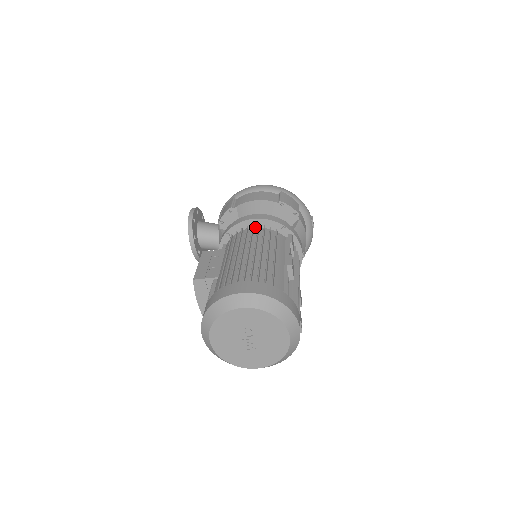
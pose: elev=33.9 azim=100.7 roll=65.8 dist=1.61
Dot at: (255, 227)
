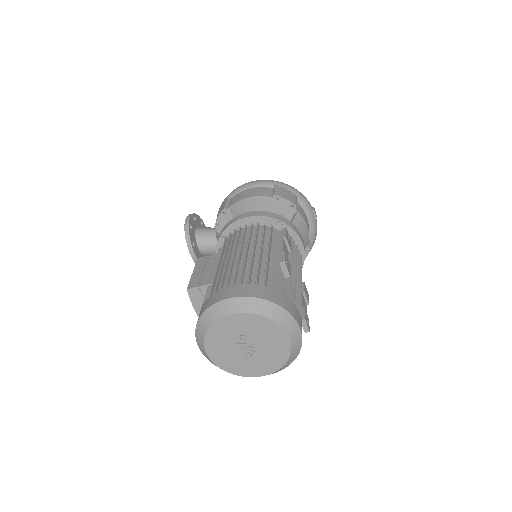
Dot at: occluded
